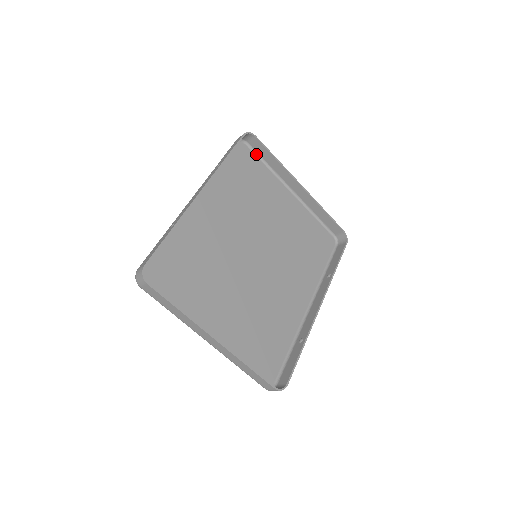
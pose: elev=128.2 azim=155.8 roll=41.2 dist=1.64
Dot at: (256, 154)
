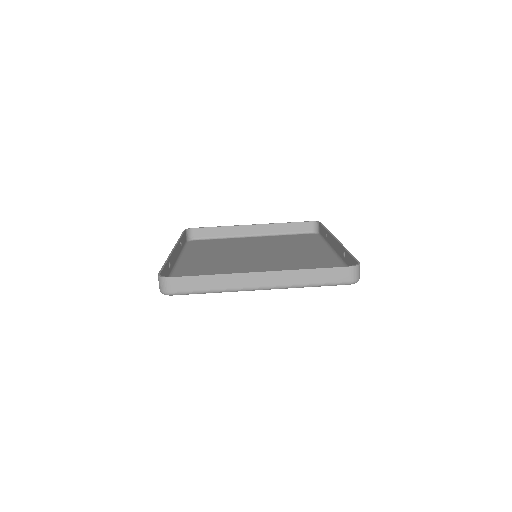
Dot at: (207, 239)
